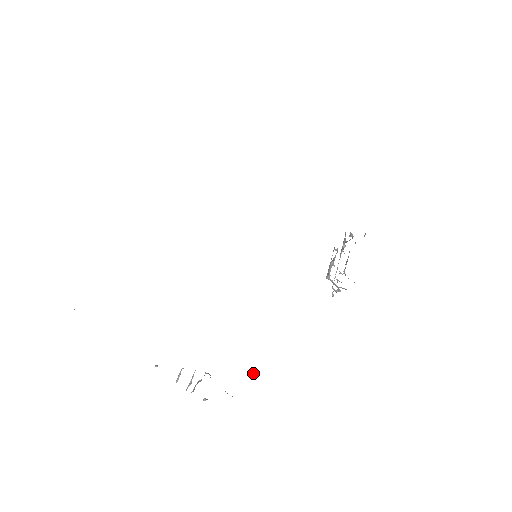
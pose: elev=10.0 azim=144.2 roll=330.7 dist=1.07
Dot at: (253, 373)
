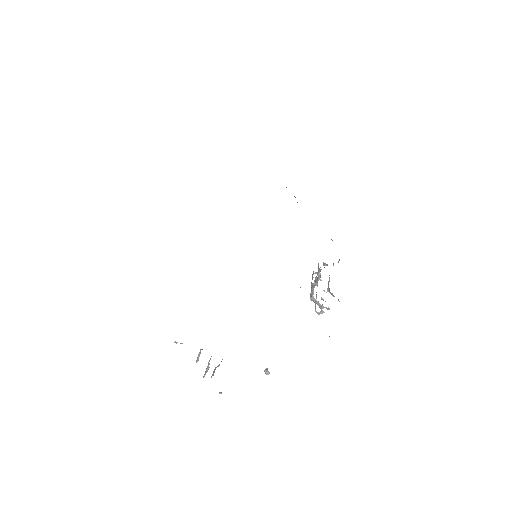
Dot at: (265, 369)
